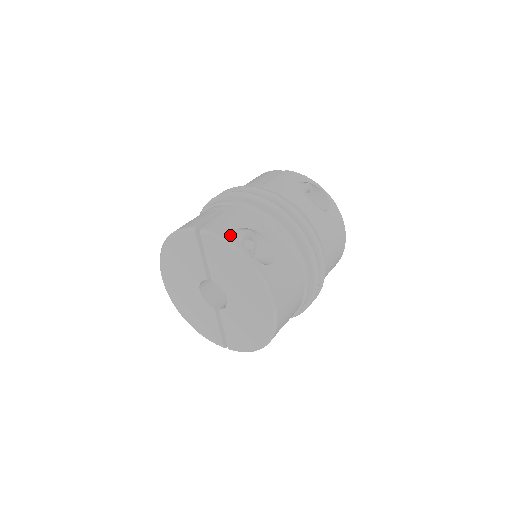
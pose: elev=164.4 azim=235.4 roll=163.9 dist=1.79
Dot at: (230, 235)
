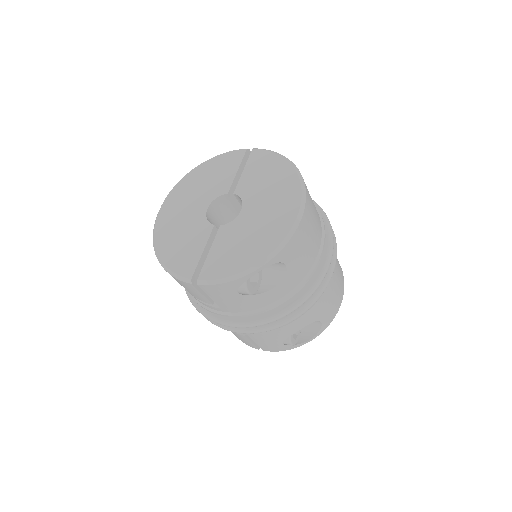
Dot at: occluded
